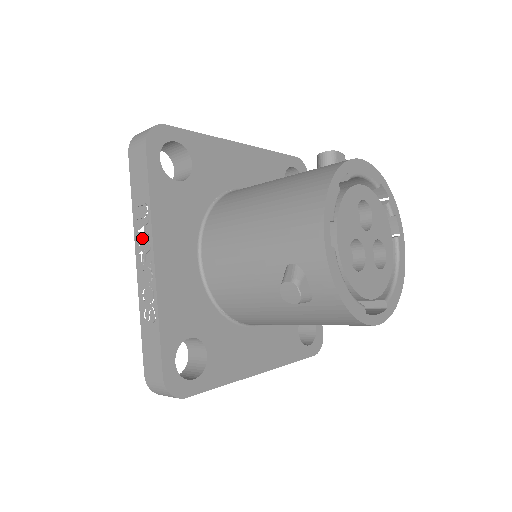
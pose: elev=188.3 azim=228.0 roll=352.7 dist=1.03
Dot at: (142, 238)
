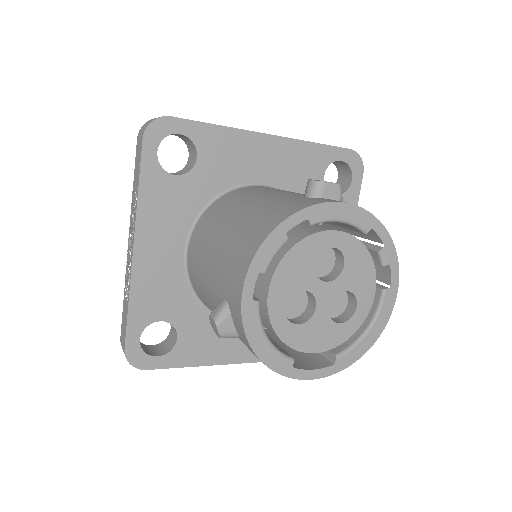
Dot at: (132, 224)
